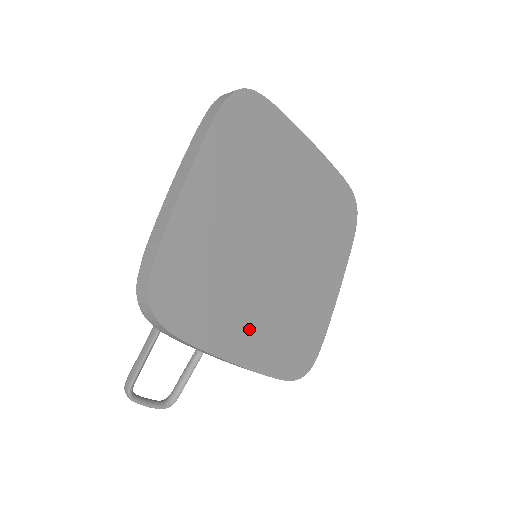
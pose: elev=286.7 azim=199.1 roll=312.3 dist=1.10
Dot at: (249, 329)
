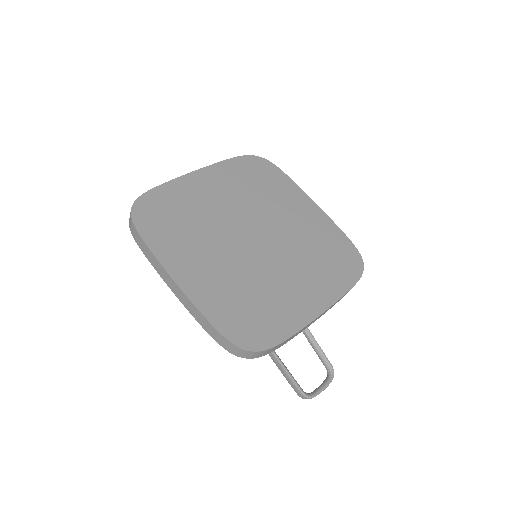
Dot at: (304, 290)
